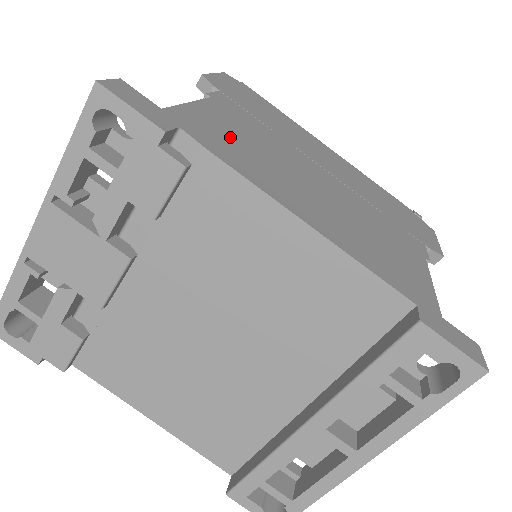
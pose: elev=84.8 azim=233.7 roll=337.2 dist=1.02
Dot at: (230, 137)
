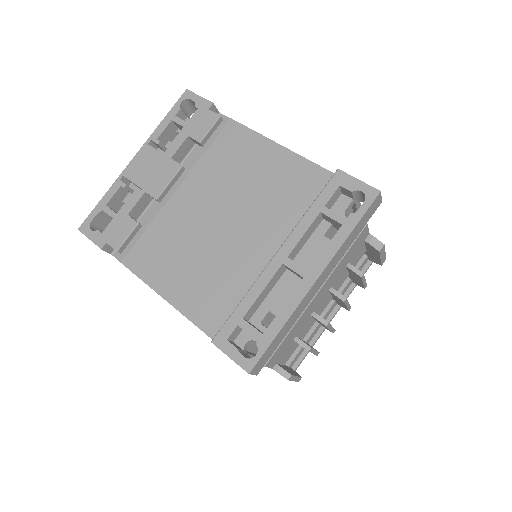
Dot at: occluded
